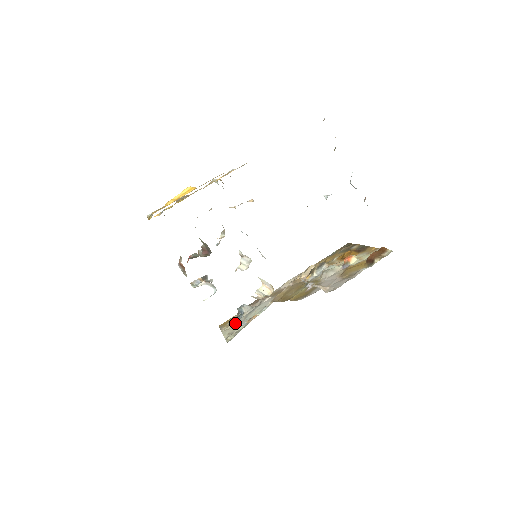
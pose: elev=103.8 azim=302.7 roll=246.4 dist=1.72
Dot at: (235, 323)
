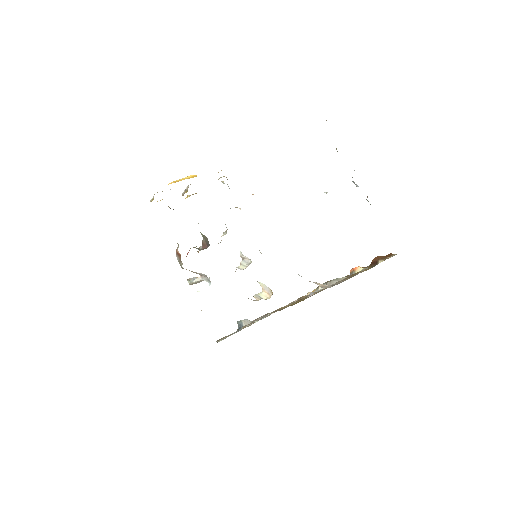
Dot at: occluded
